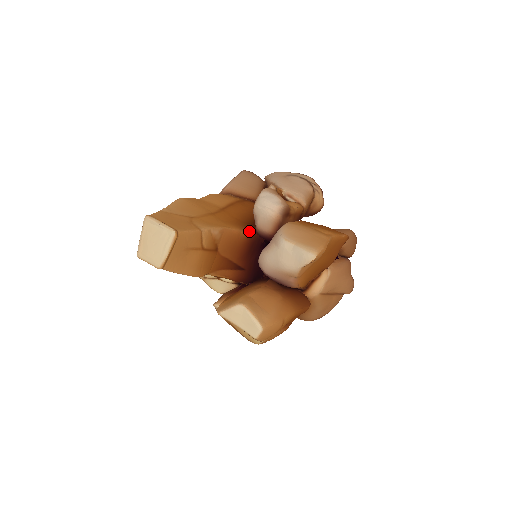
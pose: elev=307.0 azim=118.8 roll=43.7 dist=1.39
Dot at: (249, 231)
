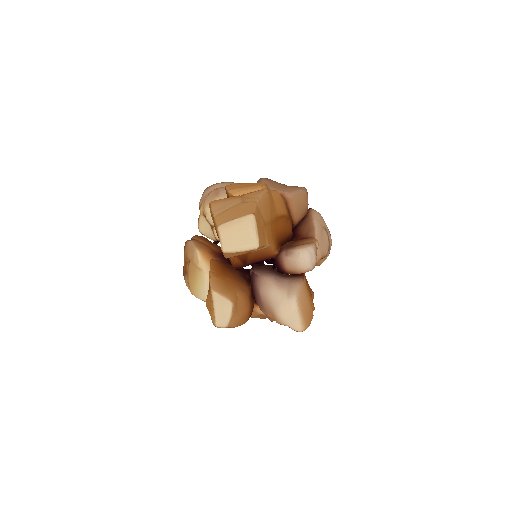
Dot at: (277, 253)
